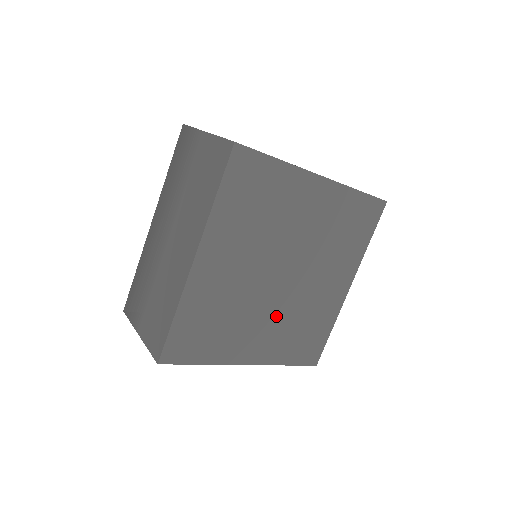
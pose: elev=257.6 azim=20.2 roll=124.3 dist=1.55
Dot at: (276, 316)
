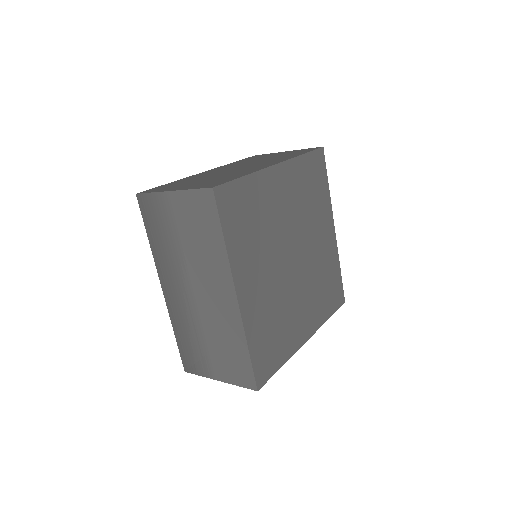
Dot at: (305, 290)
